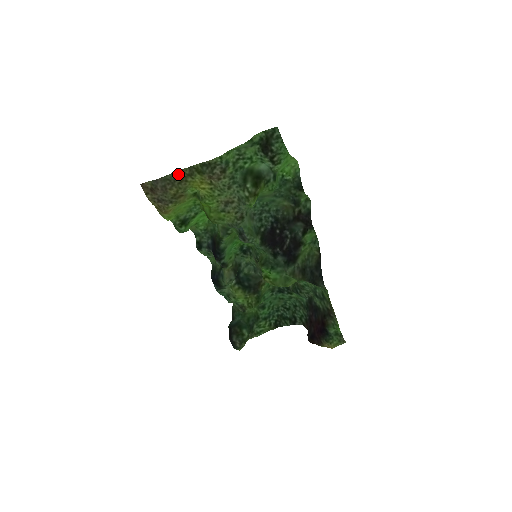
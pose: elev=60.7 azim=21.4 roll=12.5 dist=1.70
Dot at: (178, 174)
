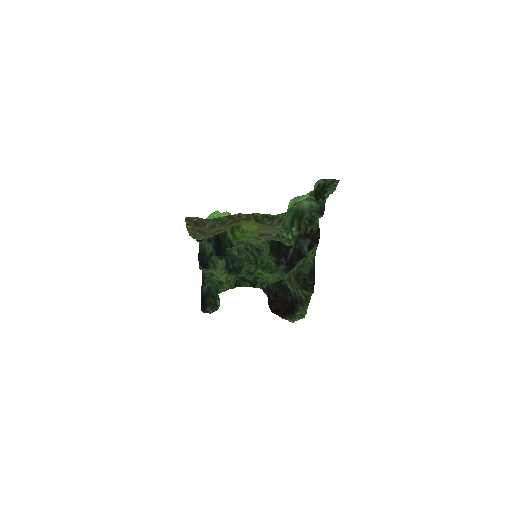
Dot at: (233, 217)
